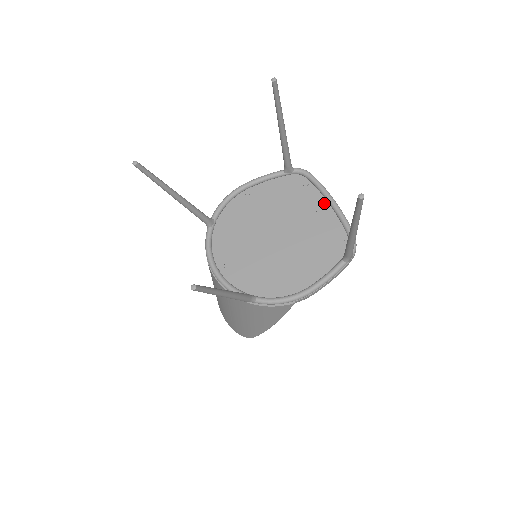
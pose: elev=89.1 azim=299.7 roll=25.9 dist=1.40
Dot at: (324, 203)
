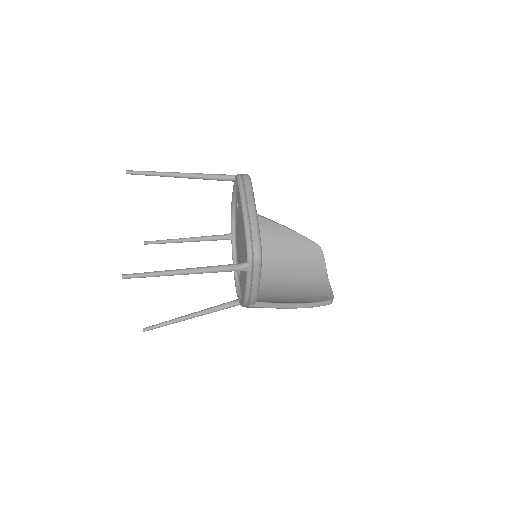
Dot at: occluded
